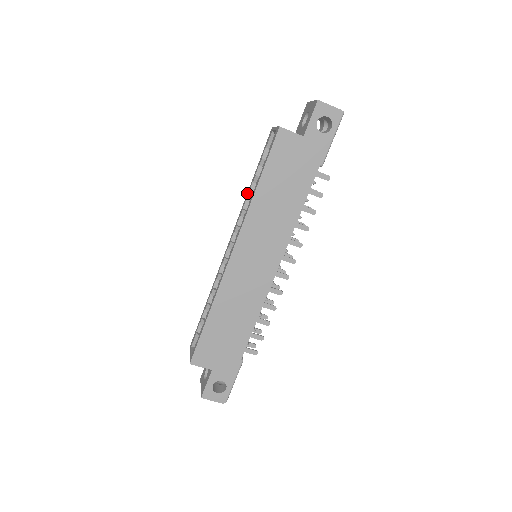
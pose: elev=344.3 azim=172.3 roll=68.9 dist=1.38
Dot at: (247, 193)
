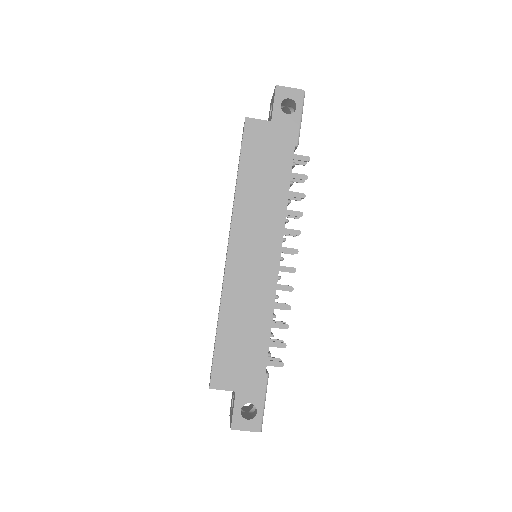
Dot at: occluded
